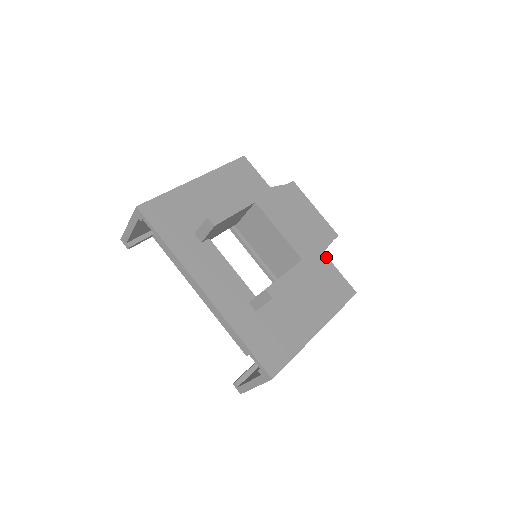
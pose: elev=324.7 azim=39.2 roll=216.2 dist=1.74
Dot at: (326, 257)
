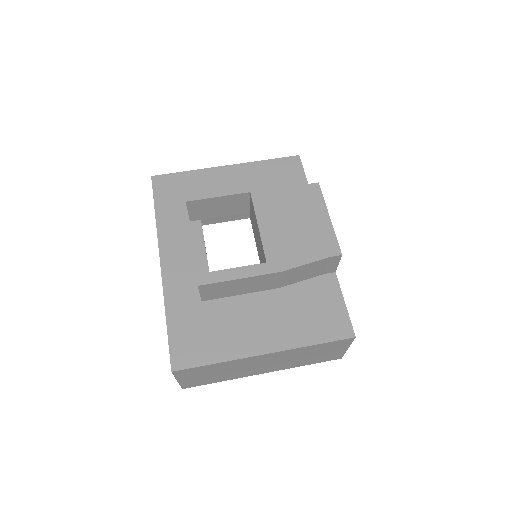
Dot at: (337, 282)
